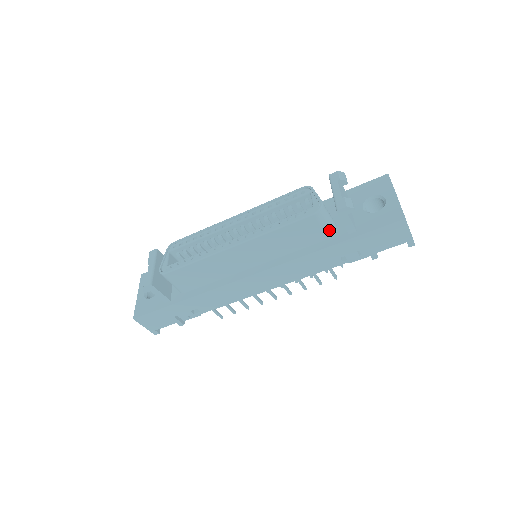
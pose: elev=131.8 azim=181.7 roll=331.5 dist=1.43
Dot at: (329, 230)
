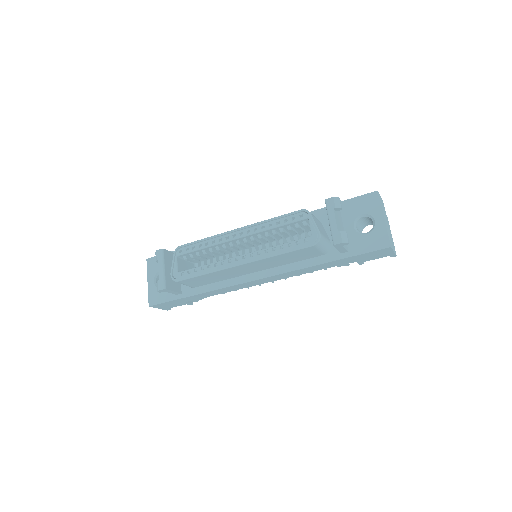
Dot at: (324, 250)
